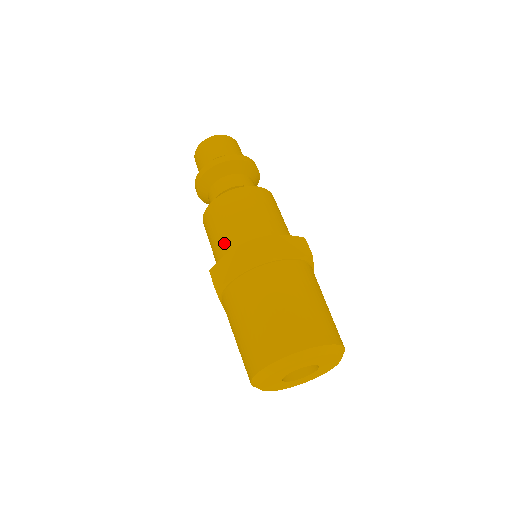
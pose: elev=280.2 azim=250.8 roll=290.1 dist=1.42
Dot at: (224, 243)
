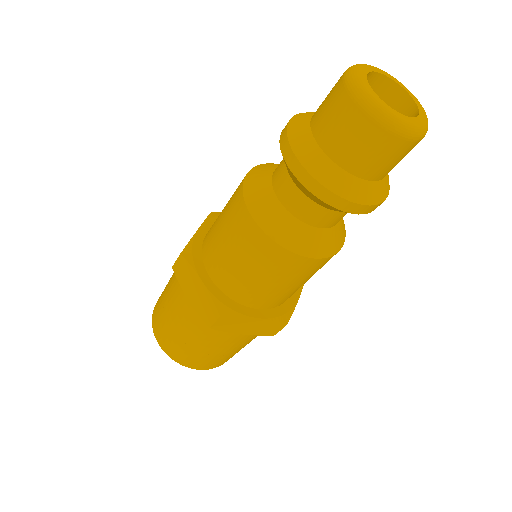
Dot at: (215, 257)
